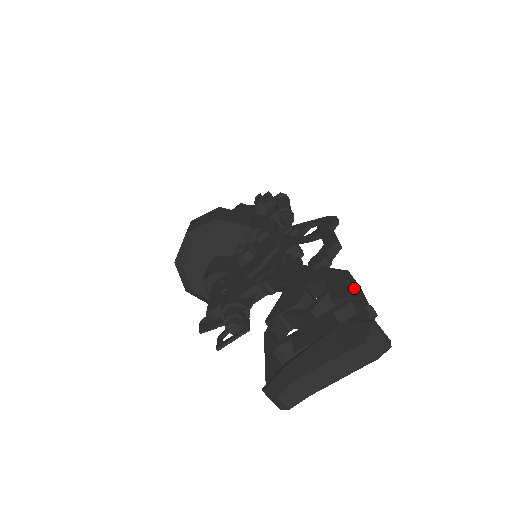
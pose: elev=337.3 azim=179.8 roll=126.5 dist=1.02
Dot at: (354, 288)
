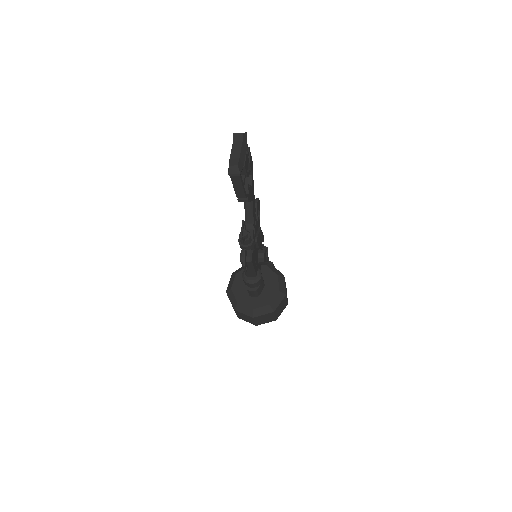
Dot at: occluded
